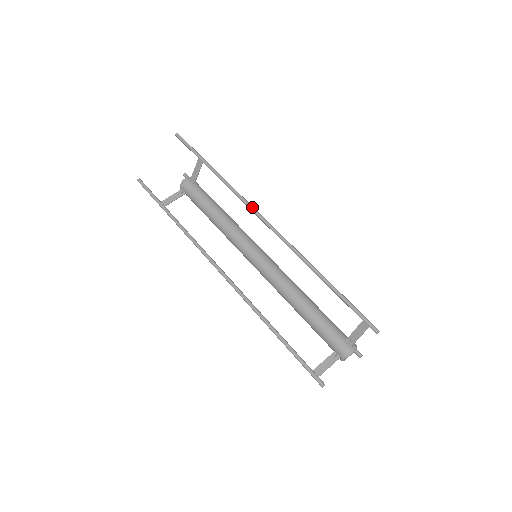
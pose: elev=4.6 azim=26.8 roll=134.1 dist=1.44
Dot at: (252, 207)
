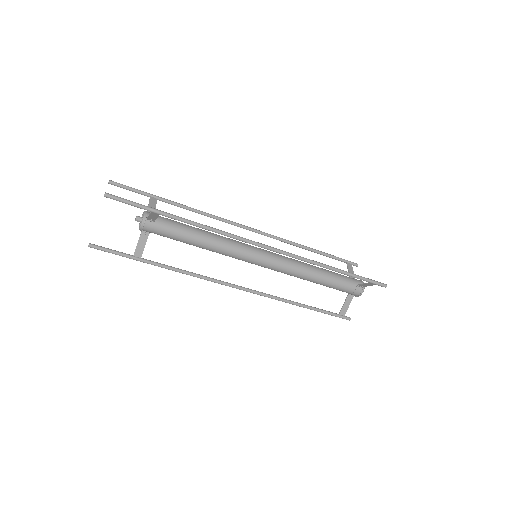
Dot at: (244, 240)
